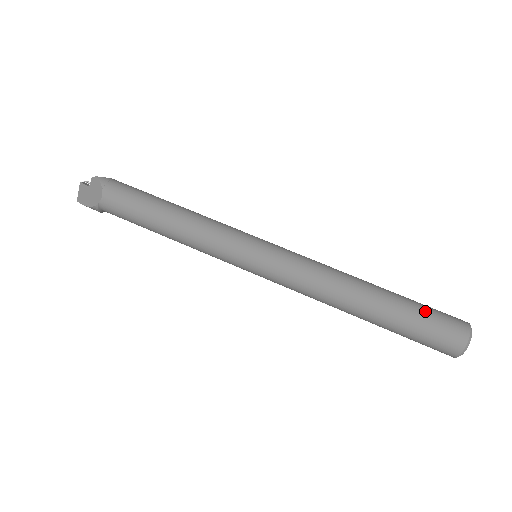
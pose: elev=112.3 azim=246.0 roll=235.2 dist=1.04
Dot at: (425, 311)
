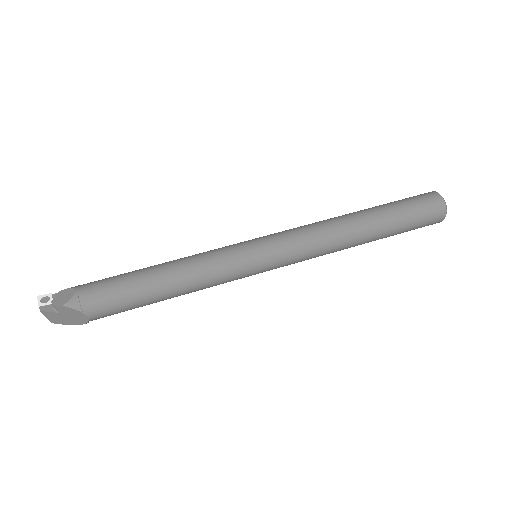
Dot at: (410, 213)
